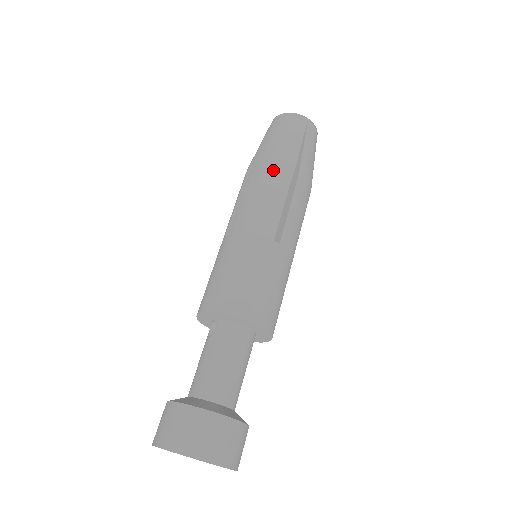
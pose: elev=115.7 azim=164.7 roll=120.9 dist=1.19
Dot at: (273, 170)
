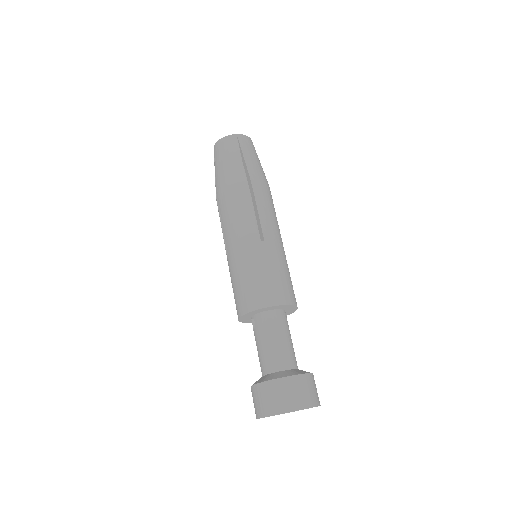
Dot at: (232, 191)
